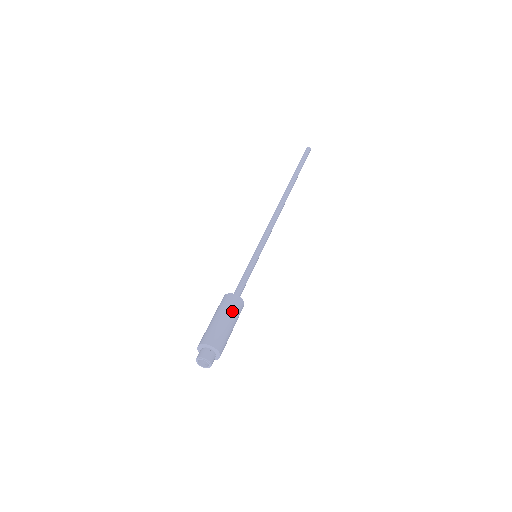
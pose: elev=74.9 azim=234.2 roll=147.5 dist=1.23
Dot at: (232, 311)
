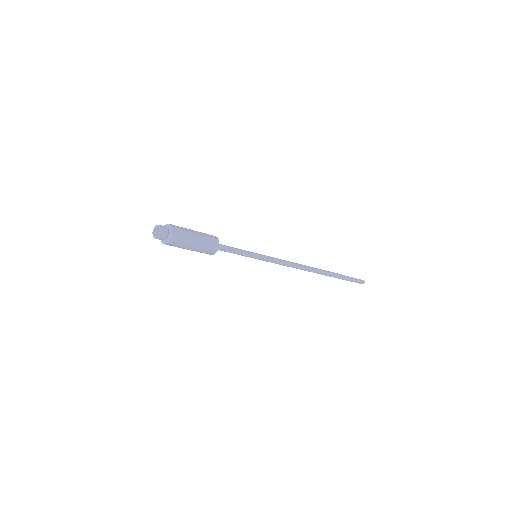
Dot at: (205, 237)
